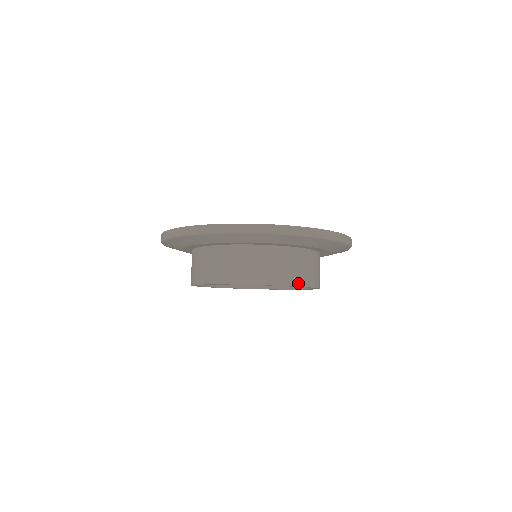
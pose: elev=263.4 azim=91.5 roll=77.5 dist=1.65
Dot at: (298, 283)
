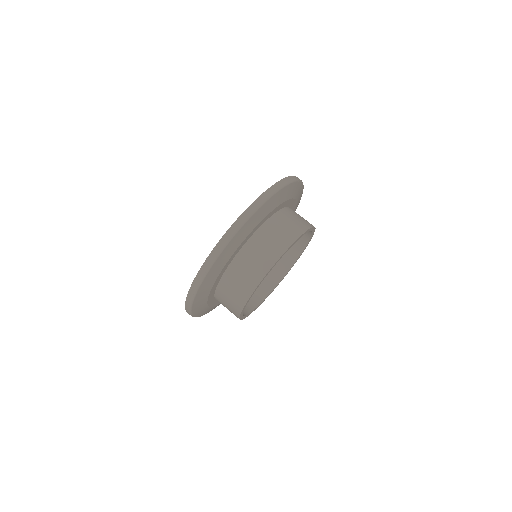
Dot at: (307, 227)
